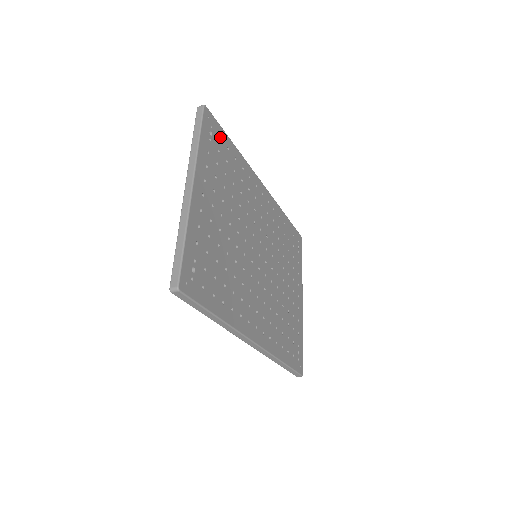
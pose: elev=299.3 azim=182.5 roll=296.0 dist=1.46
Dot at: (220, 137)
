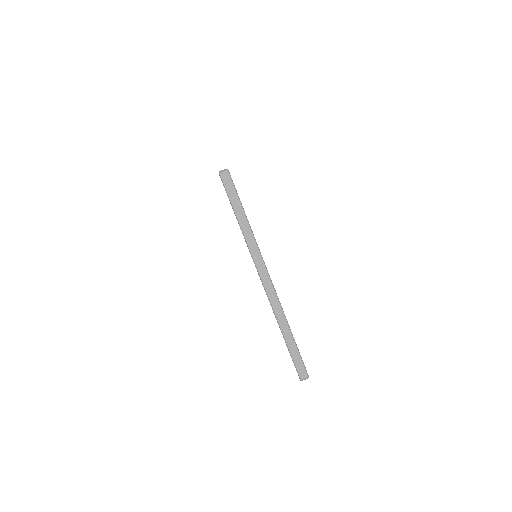
Dot at: occluded
